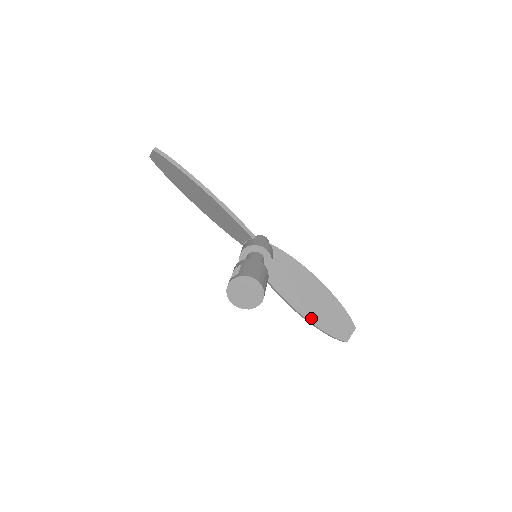
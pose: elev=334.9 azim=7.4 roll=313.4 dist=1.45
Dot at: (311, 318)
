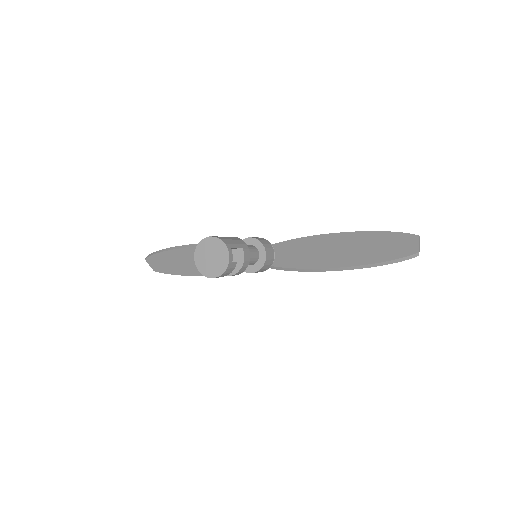
Dot at: (354, 263)
